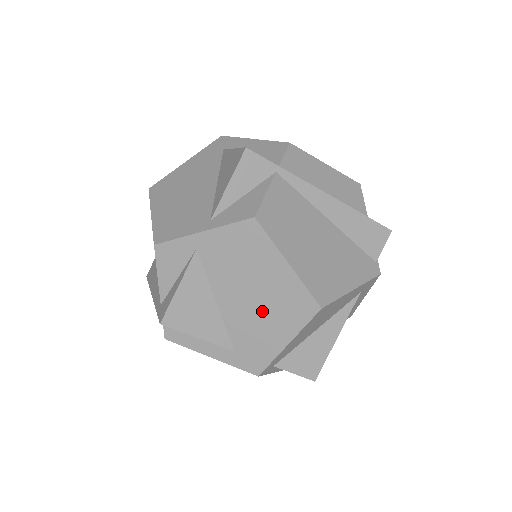
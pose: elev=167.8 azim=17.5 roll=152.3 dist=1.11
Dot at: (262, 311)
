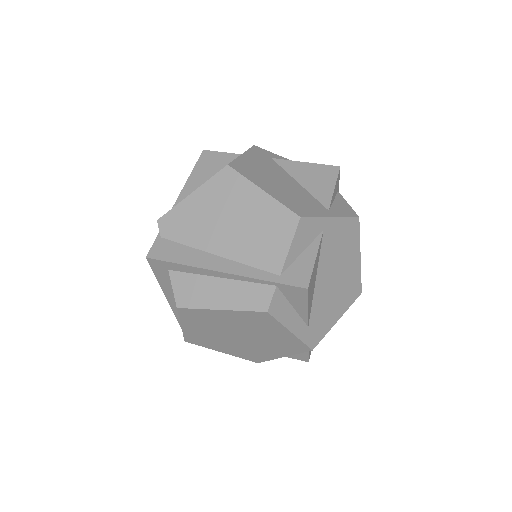
Dot at: (336, 291)
